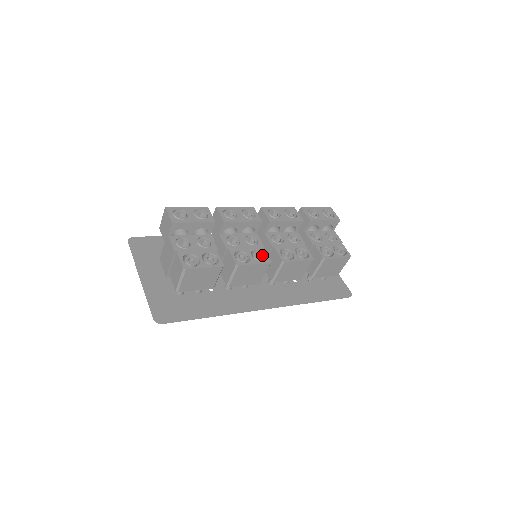
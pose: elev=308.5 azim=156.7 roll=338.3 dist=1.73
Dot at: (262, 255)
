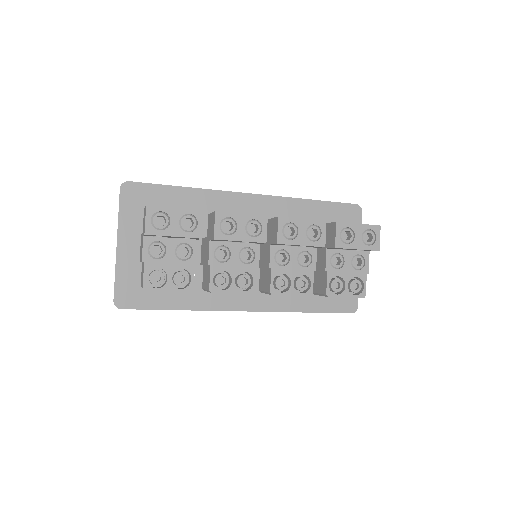
Dot at: (249, 281)
